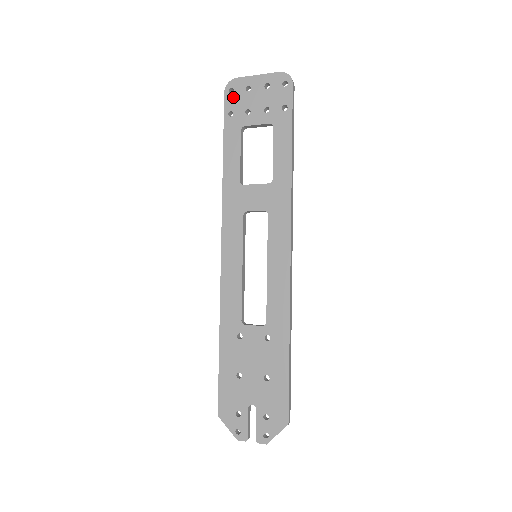
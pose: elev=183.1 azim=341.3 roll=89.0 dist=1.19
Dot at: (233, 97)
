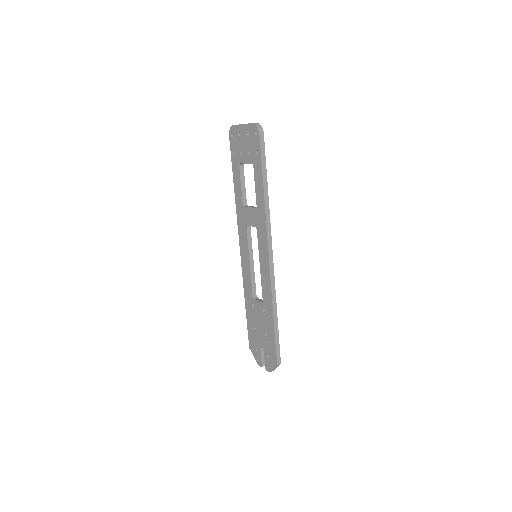
Dot at: (233, 140)
